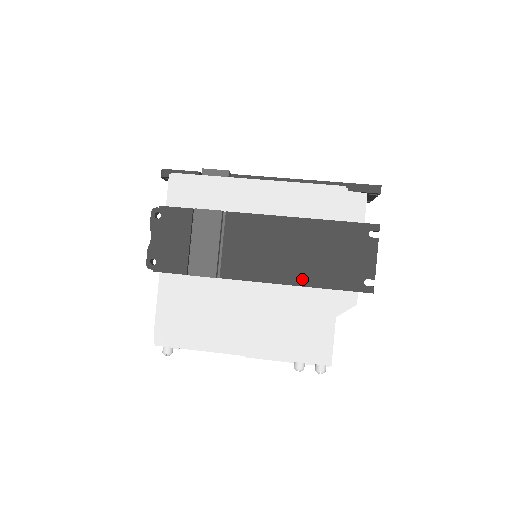
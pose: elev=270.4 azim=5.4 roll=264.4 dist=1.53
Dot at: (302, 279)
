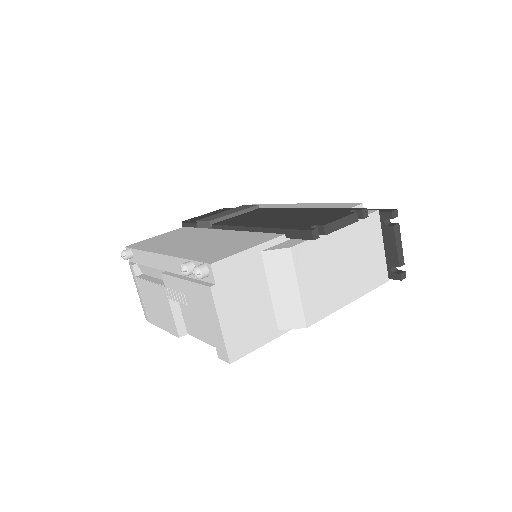
Dot at: (264, 225)
